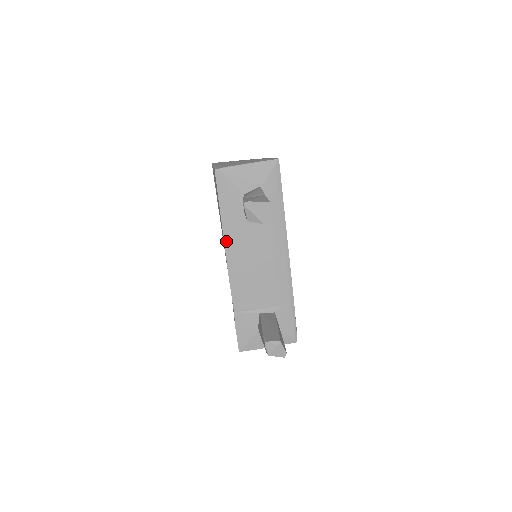
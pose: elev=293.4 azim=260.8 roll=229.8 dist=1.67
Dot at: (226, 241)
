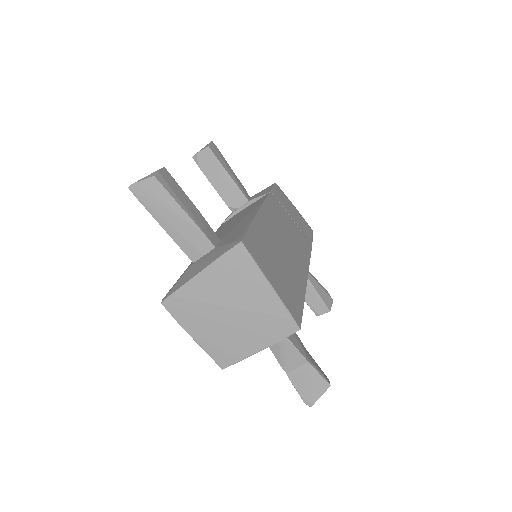
Dot at: occluded
